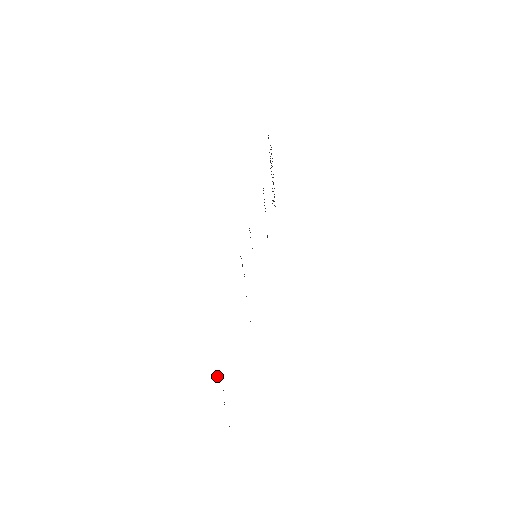
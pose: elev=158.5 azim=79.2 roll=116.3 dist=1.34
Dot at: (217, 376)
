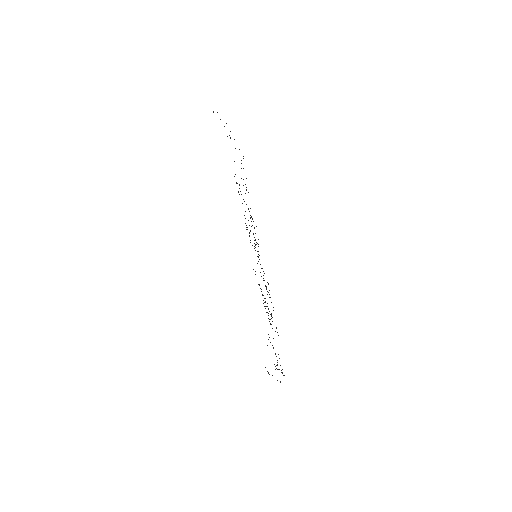
Dot at: occluded
